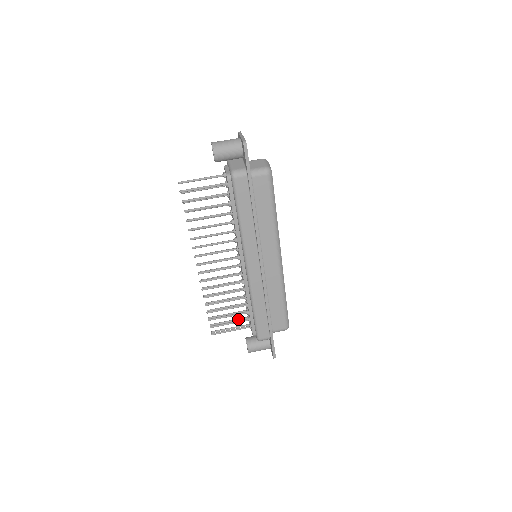
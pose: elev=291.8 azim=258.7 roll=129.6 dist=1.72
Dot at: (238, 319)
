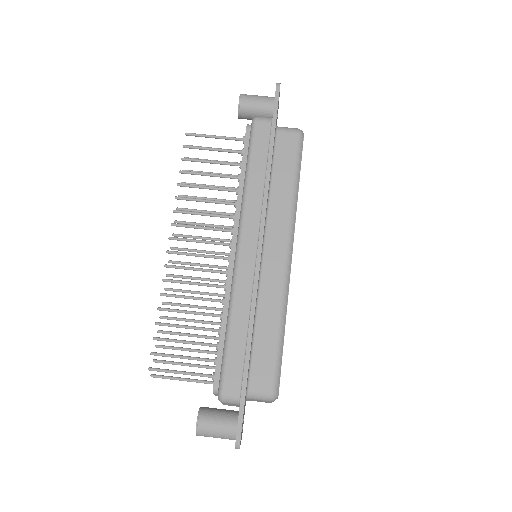
Dot at: occluded
